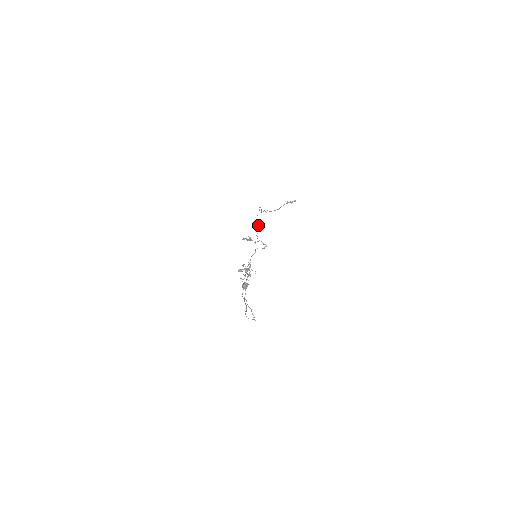
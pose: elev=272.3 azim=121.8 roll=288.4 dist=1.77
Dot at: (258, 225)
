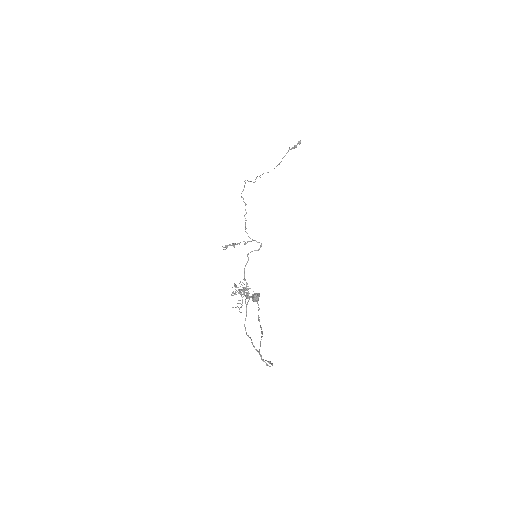
Dot at: occluded
